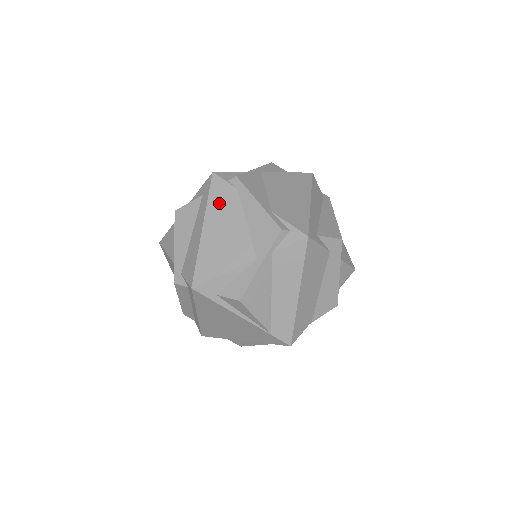
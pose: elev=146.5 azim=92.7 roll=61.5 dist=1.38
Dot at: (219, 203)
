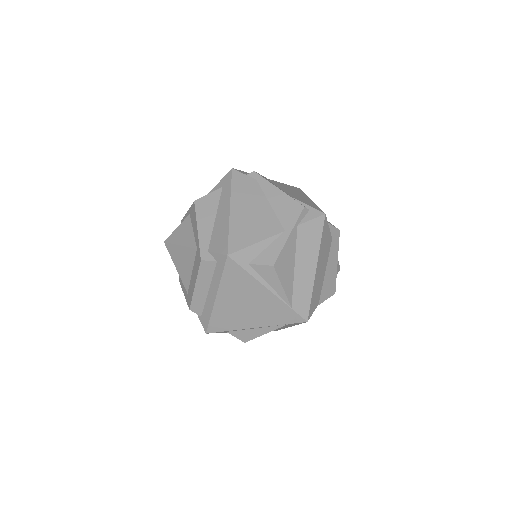
Dot at: (242, 190)
